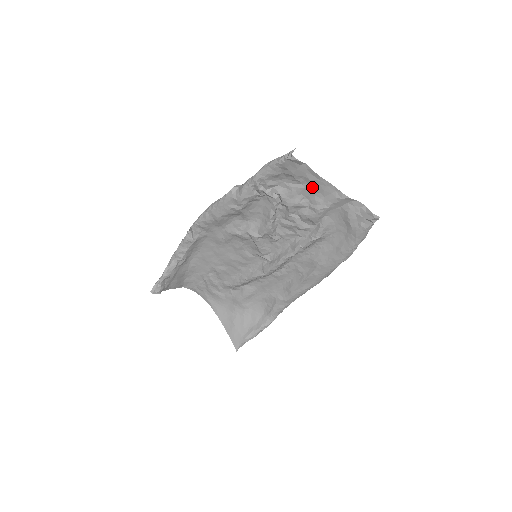
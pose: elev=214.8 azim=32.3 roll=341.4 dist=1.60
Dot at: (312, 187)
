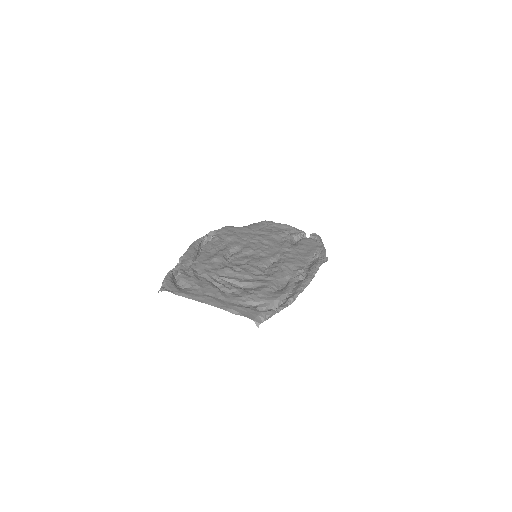
Dot at: (204, 291)
